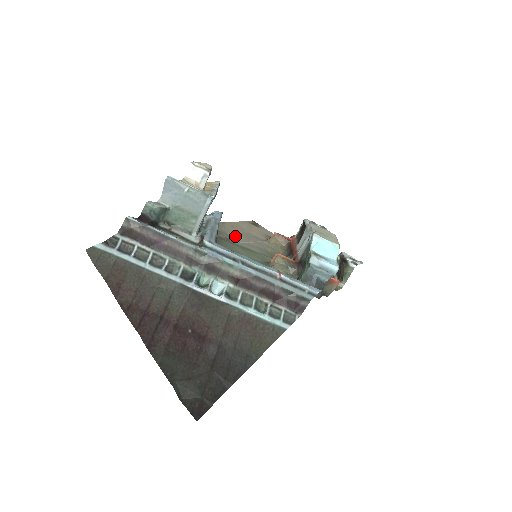
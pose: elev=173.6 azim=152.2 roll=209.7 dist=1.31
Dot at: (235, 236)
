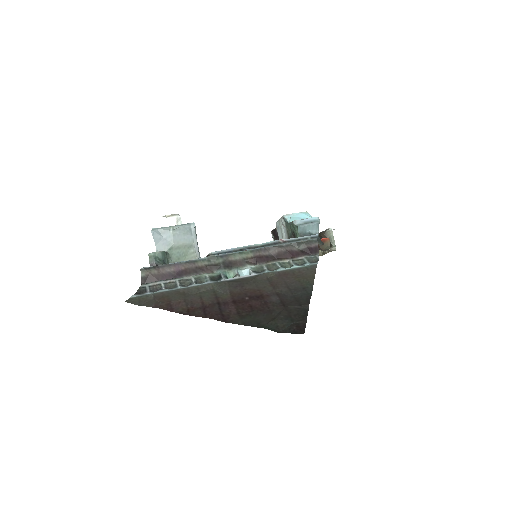
Dot at: occluded
